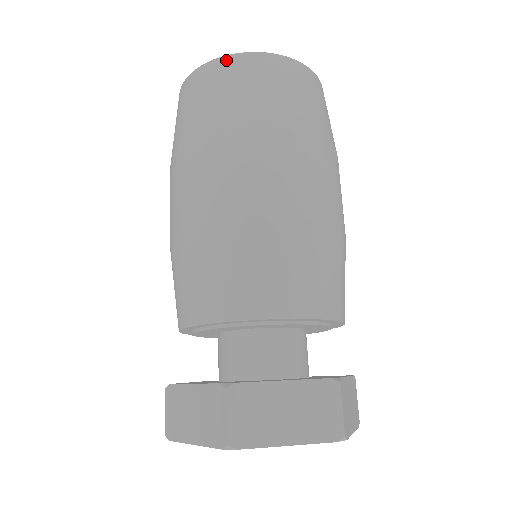
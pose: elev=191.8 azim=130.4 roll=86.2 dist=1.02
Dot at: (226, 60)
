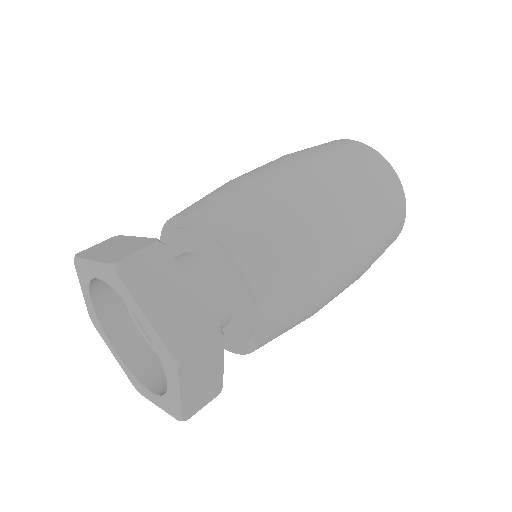
Dot at: (366, 146)
